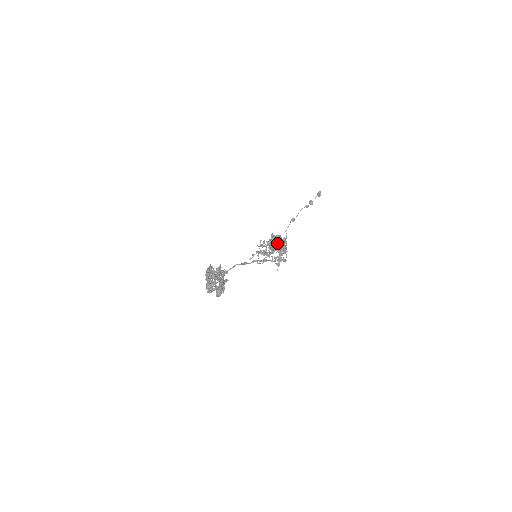
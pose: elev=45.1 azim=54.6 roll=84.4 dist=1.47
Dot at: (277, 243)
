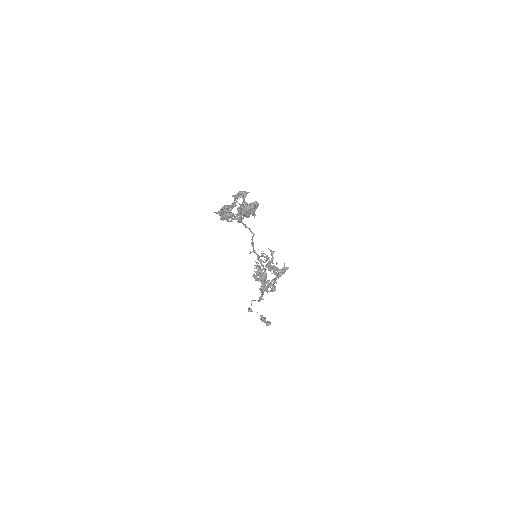
Dot at: occluded
